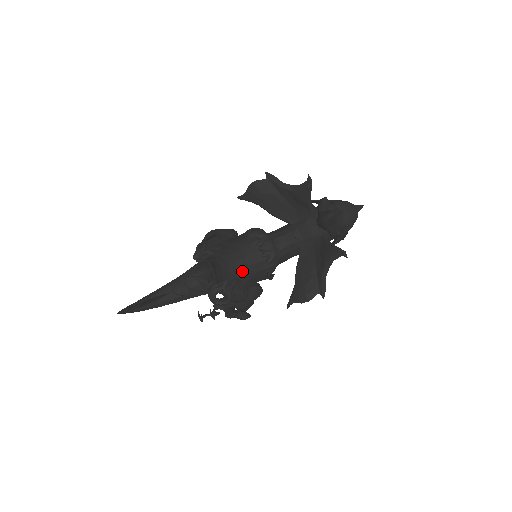
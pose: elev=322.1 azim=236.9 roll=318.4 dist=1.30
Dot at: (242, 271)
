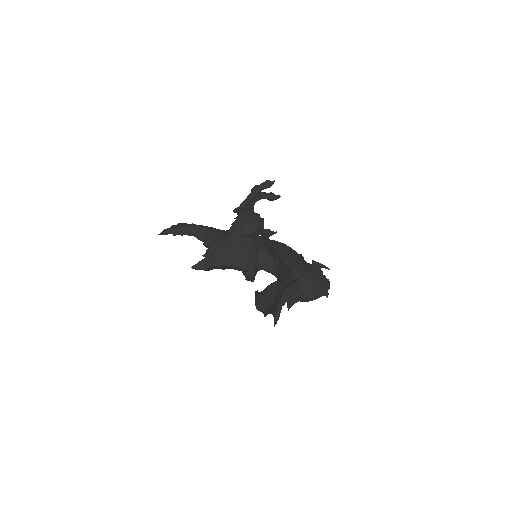
Dot at: occluded
